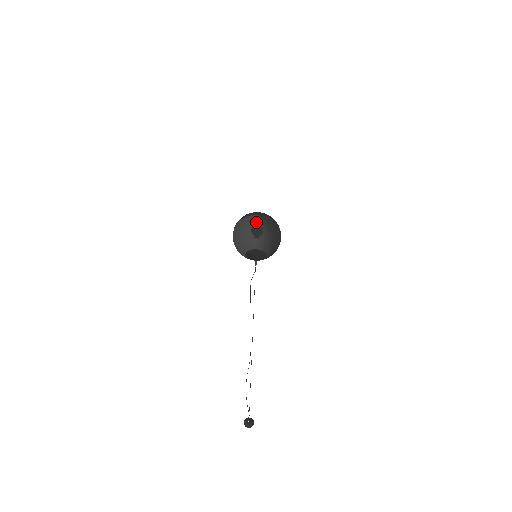
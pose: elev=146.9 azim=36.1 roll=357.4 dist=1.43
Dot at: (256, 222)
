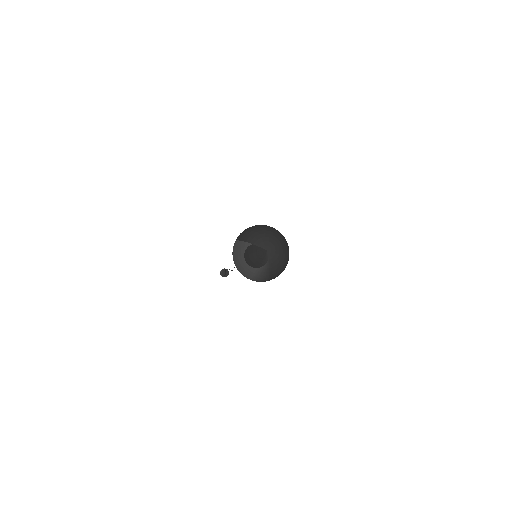
Dot at: (259, 262)
